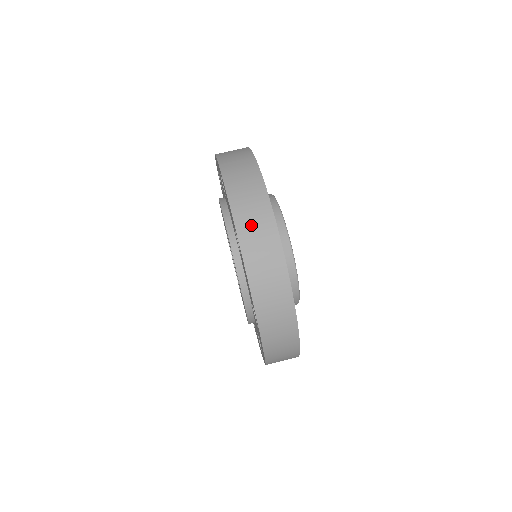
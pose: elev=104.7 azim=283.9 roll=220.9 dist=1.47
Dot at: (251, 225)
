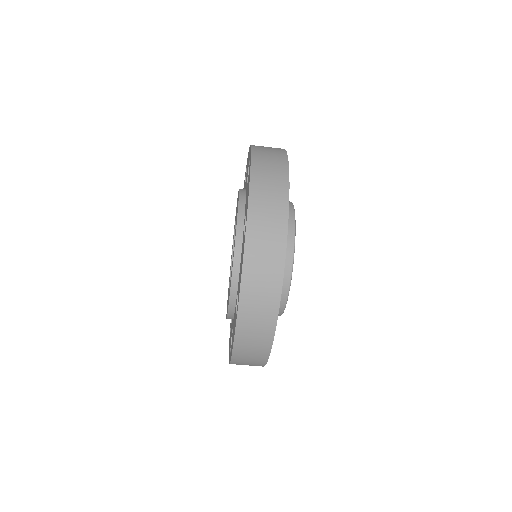
Dot at: (264, 211)
